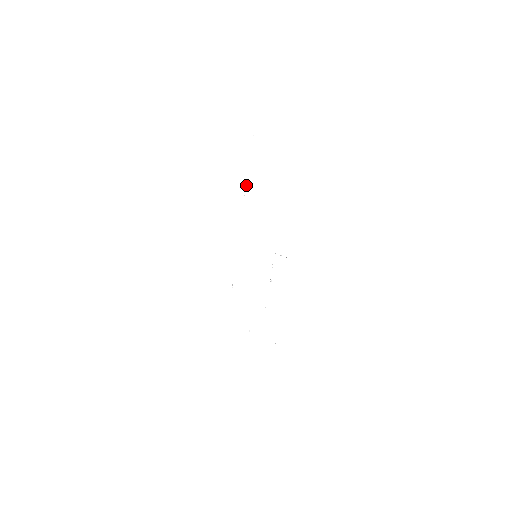
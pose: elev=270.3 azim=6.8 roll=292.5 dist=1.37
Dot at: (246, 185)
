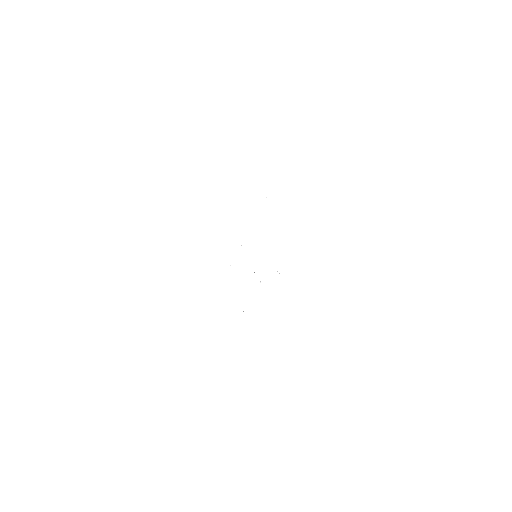
Dot at: occluded
